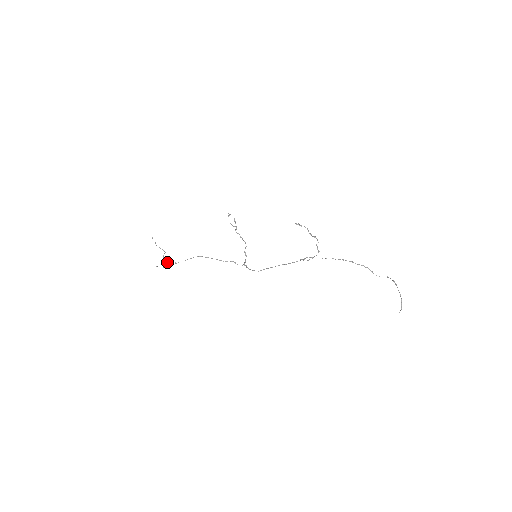
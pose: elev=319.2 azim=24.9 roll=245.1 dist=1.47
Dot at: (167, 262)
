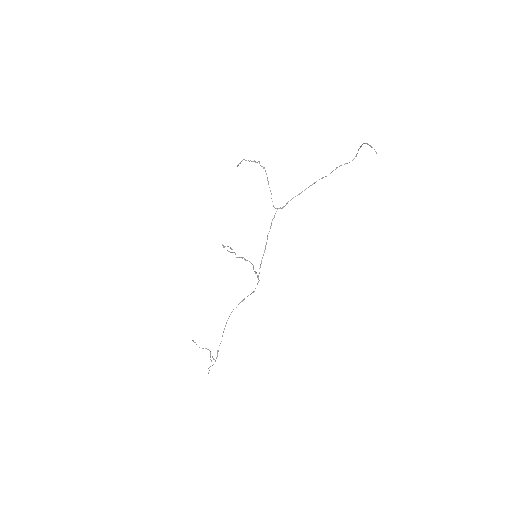
Dot at: (212, 357)
